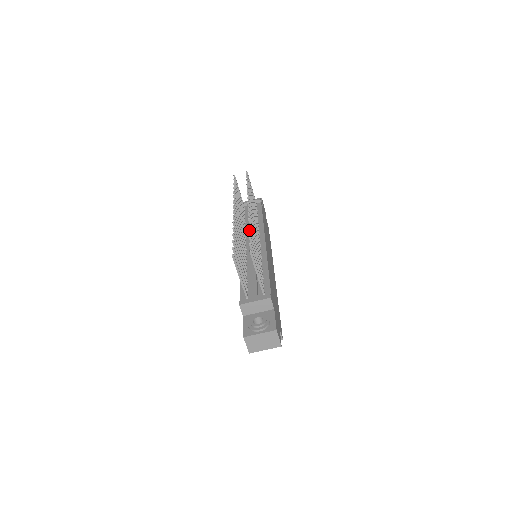
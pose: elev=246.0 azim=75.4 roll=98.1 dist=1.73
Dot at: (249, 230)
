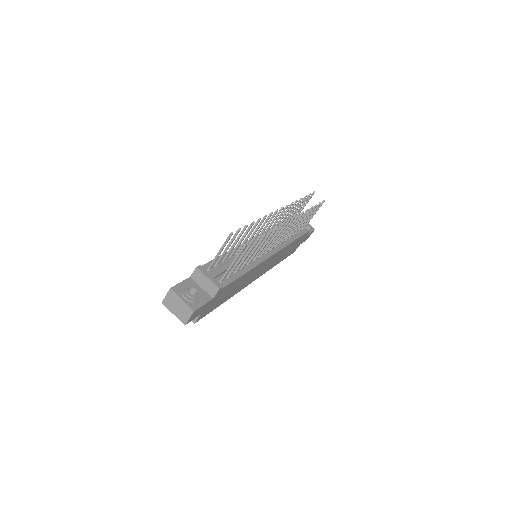
Dot at: (266, 233)
